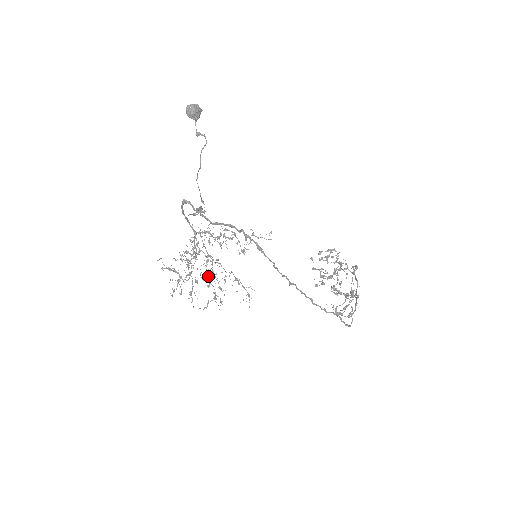
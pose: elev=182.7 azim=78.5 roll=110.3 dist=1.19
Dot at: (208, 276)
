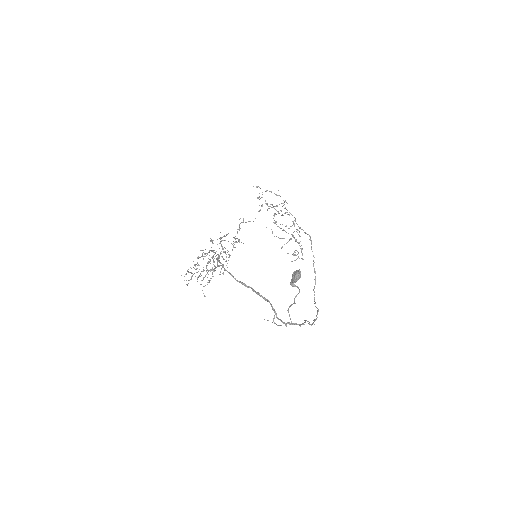
Dot at: occluded
